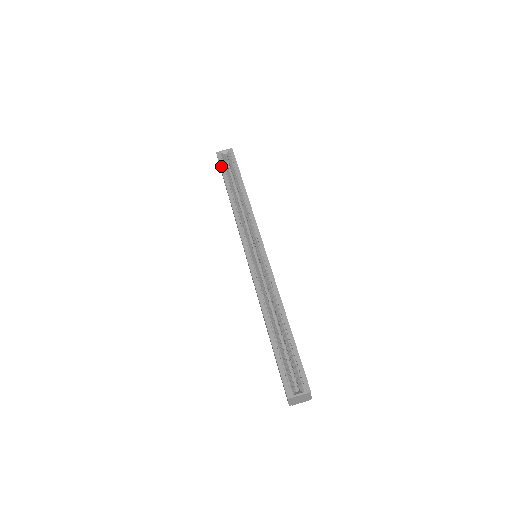
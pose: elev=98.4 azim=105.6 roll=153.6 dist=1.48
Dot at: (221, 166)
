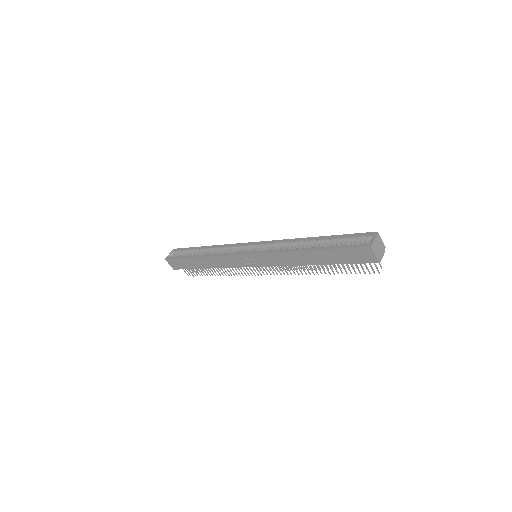
Dot at: (177, 258)
